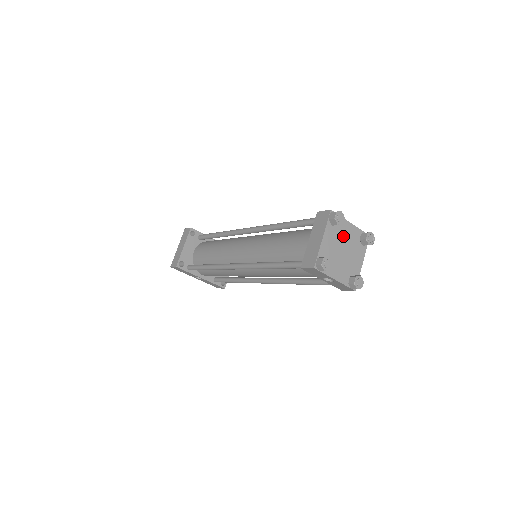
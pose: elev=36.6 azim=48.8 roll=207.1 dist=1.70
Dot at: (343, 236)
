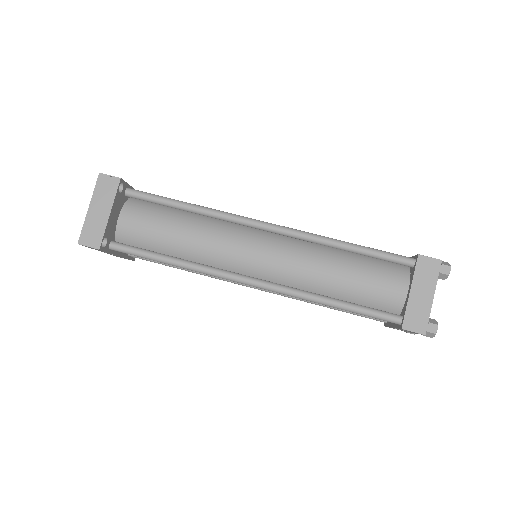
Dot at: occluded
